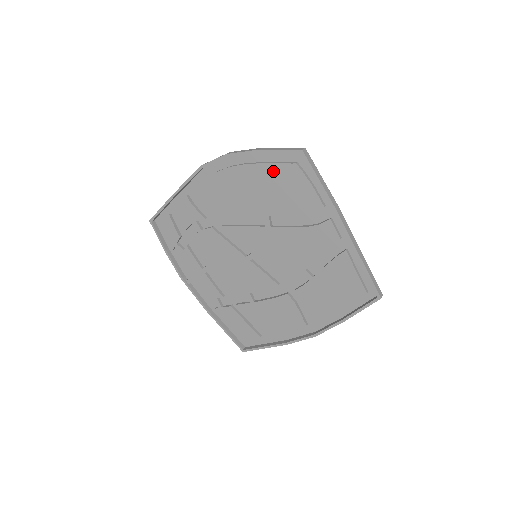
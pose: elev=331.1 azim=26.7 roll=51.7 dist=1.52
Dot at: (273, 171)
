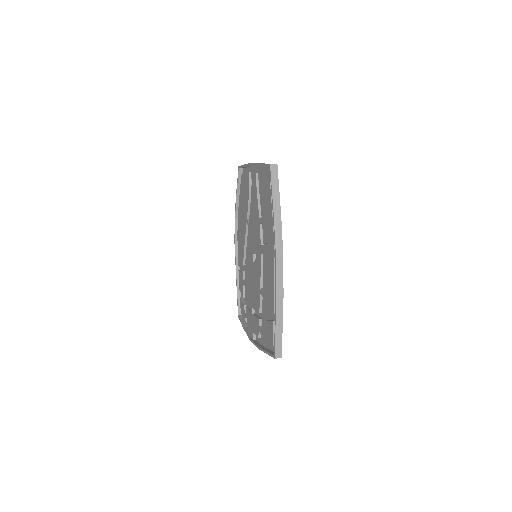
Dot at: (241, 195)
